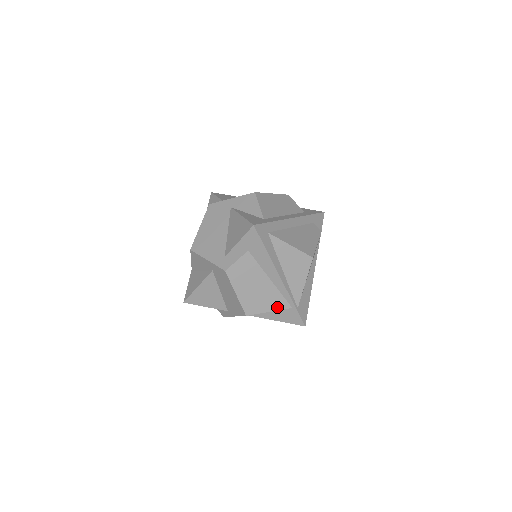
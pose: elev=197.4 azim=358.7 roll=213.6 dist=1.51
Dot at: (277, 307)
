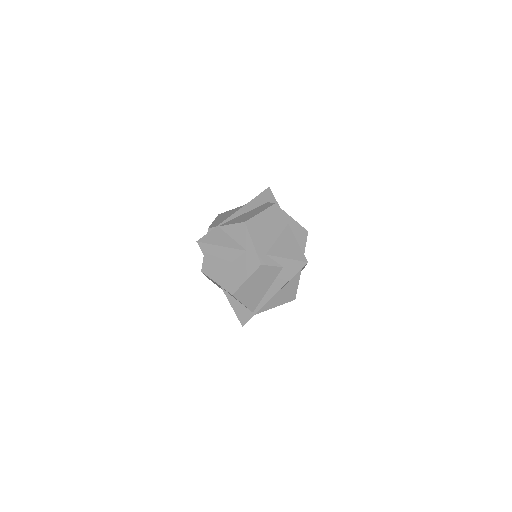
Dot at: (249, 305)
